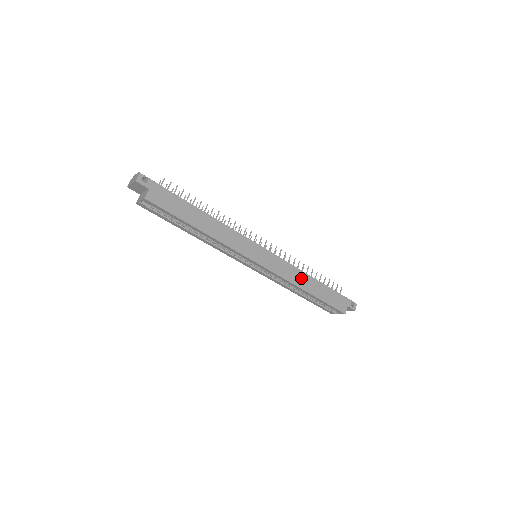
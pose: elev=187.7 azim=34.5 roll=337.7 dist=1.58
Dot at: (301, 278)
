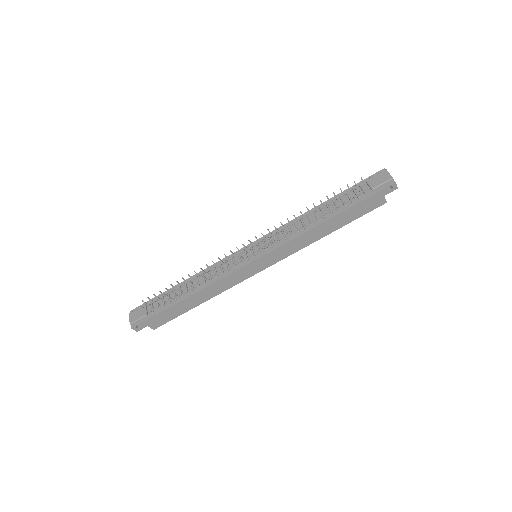
Dot at: (310, 236)
